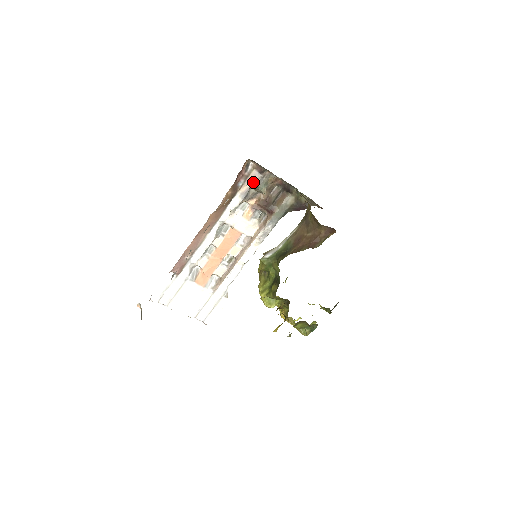
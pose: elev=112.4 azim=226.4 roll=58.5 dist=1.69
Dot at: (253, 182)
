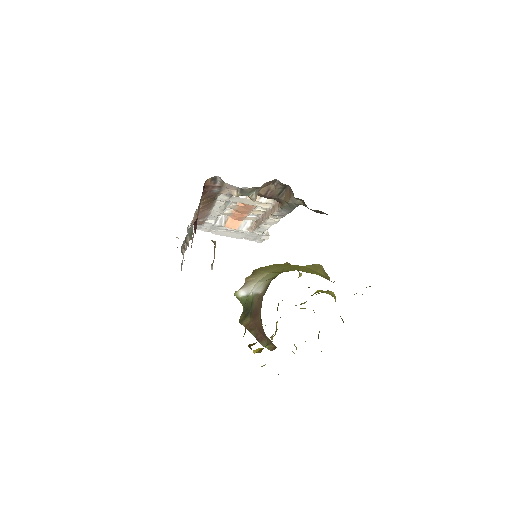
Dot at: (231, 191)
